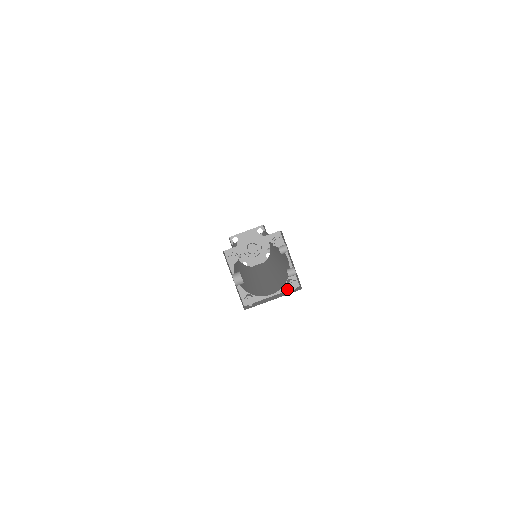
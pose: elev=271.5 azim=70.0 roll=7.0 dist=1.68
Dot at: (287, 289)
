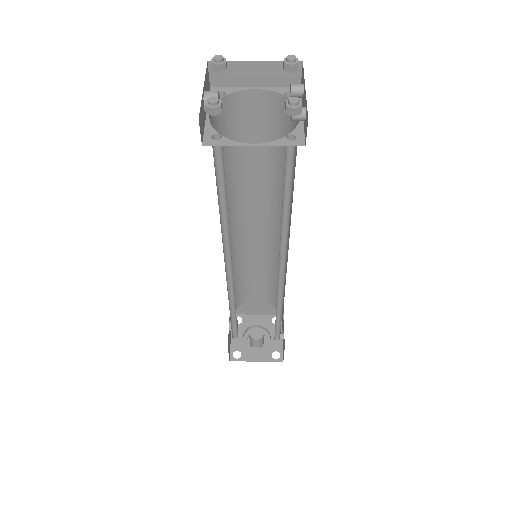
Dot at: (283, 144)
